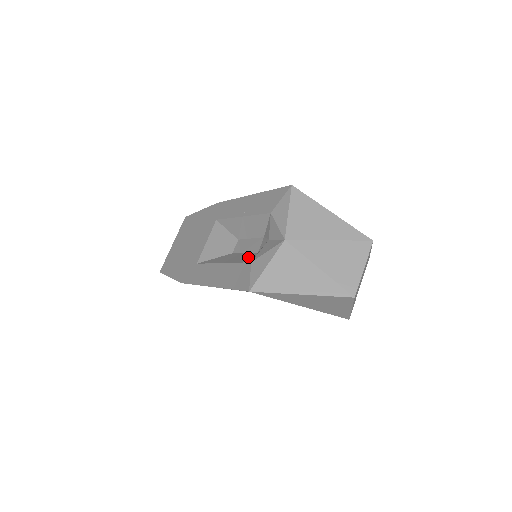
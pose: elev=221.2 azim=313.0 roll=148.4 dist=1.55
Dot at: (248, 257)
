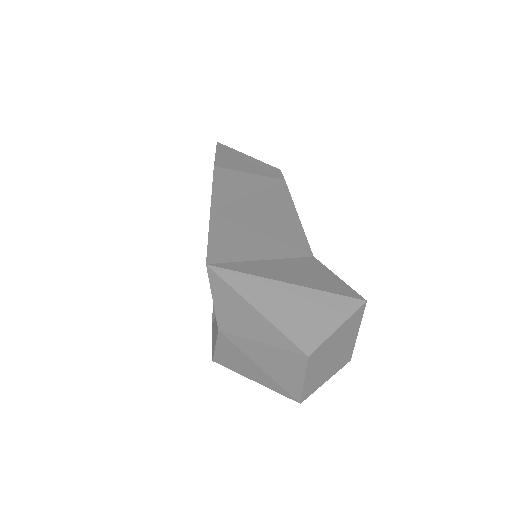
Dot at: occluded
